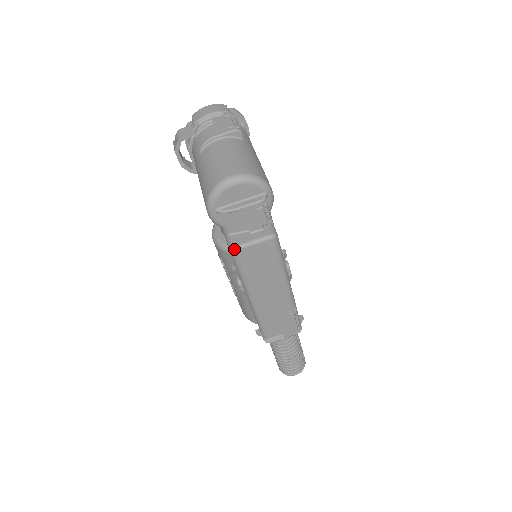
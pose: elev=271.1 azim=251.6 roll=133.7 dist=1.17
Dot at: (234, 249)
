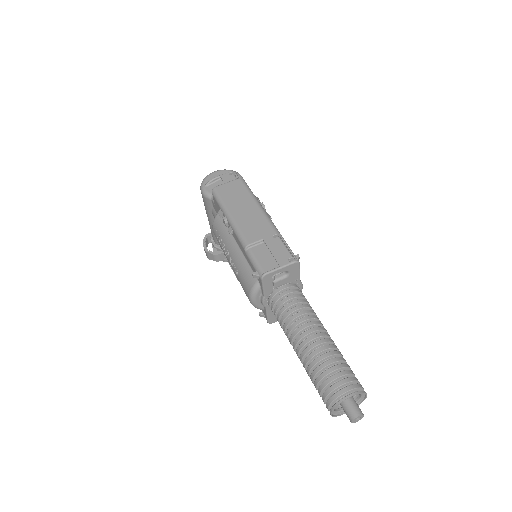
Dot at: (214, 188)
